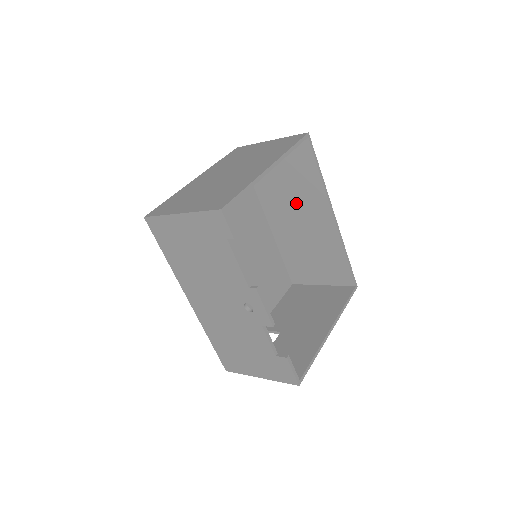
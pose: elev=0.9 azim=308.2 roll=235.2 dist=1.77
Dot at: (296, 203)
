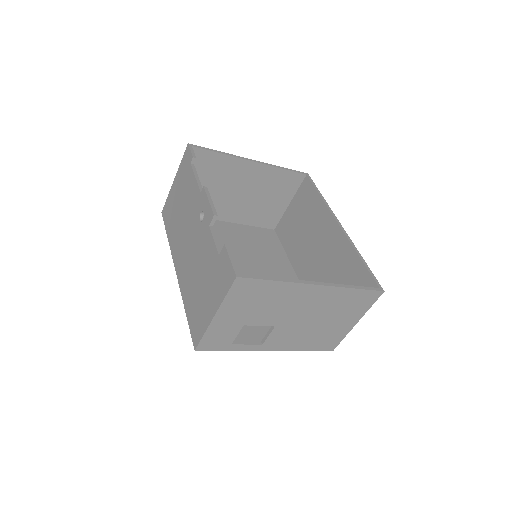
Dot at: (312, 238)
